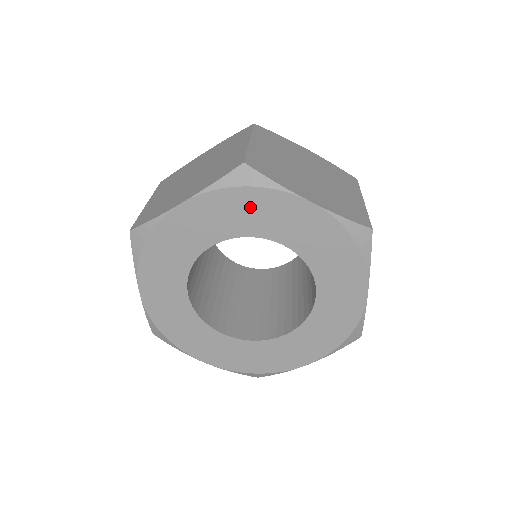
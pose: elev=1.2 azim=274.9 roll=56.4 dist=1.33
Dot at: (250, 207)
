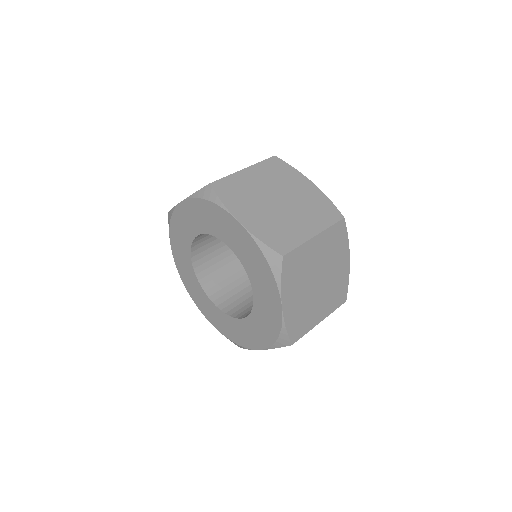
Dot at: (211, 215)
